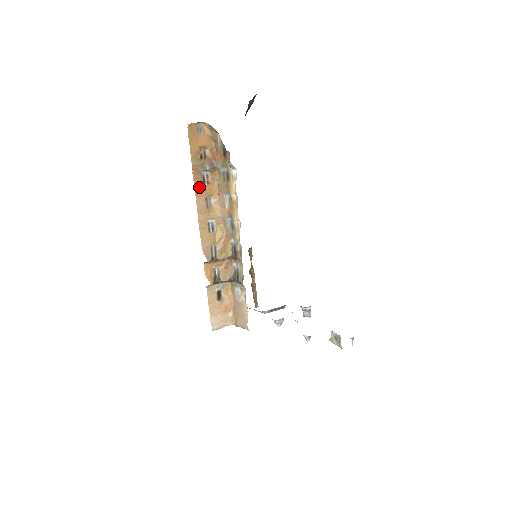
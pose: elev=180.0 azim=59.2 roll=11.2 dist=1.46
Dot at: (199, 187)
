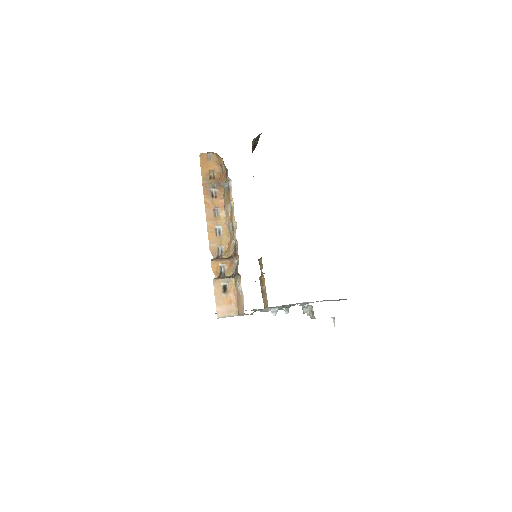
Dot at: (208, 200)
